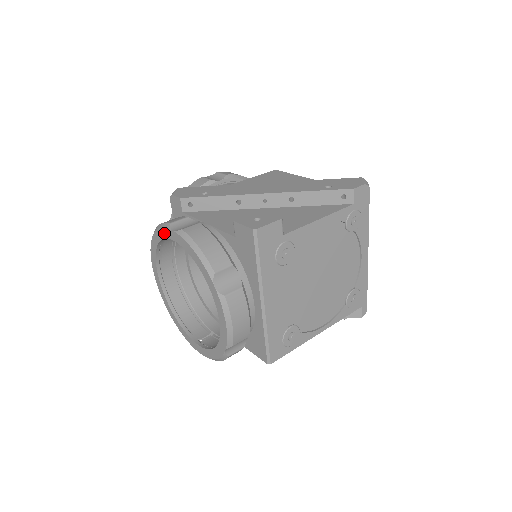
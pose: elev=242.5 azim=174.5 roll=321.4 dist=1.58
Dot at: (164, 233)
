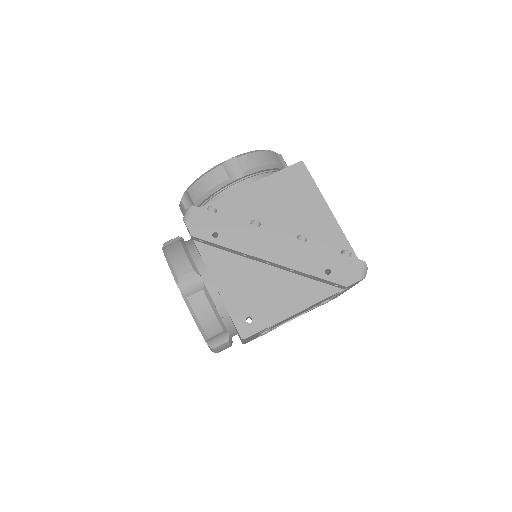
Dot at: occluded
